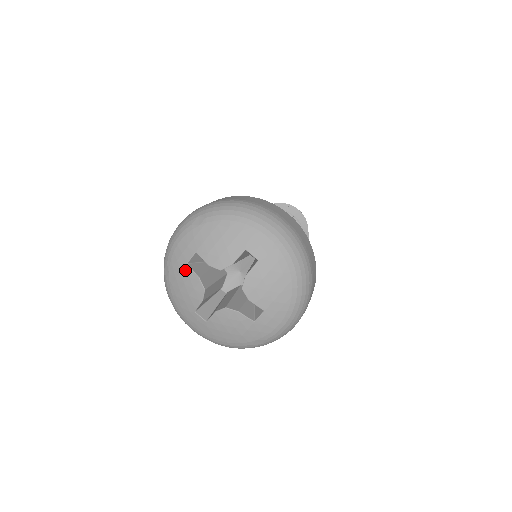
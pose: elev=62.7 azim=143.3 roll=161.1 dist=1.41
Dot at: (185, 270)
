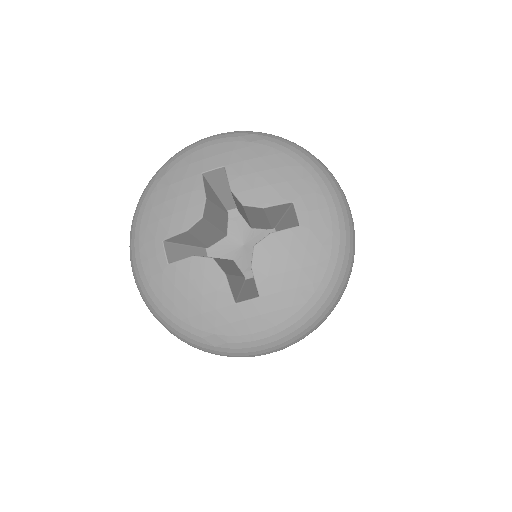
Dot at: (193, 179)
